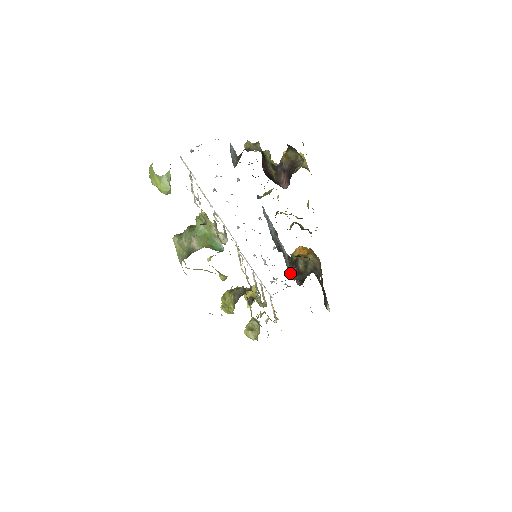
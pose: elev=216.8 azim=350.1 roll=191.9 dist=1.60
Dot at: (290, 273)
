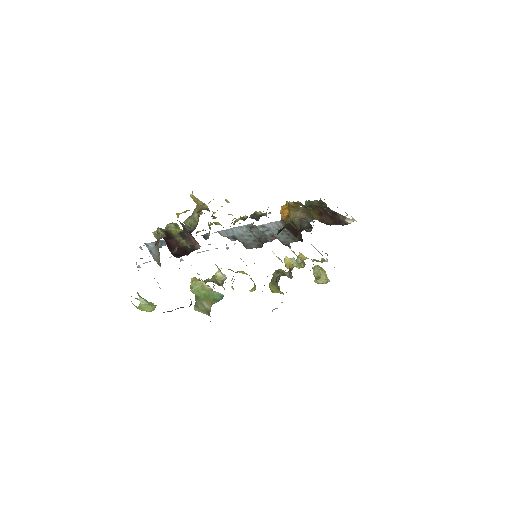
Dot at: (290, 239)
